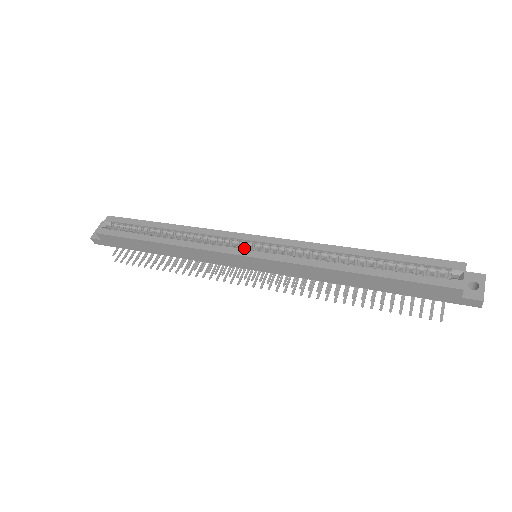
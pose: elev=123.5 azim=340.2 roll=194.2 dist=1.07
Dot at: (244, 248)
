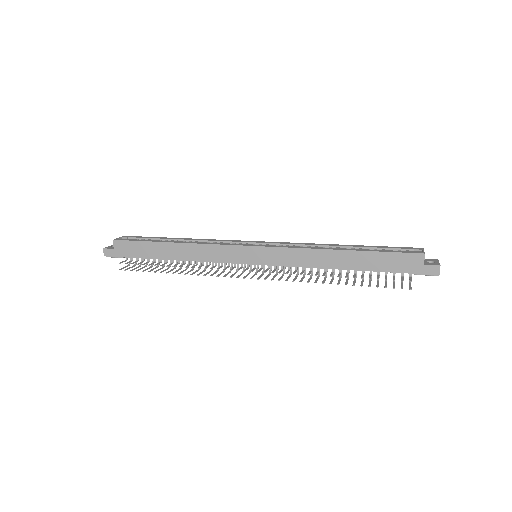
Dot at: occluded
